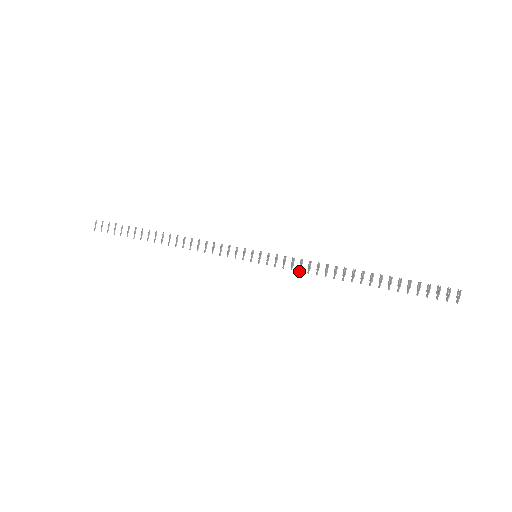
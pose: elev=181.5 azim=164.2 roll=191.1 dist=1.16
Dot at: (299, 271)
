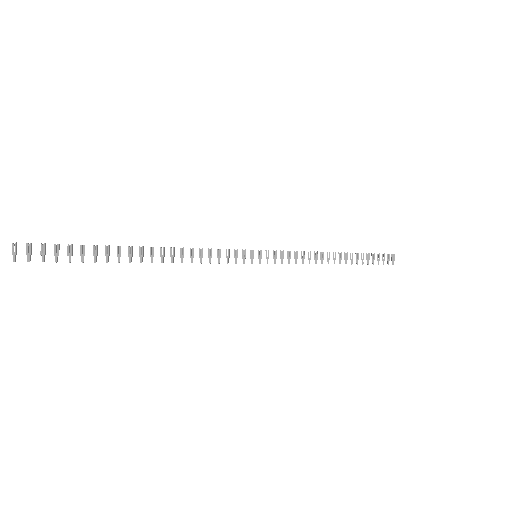
Dot at: (296, 263)
